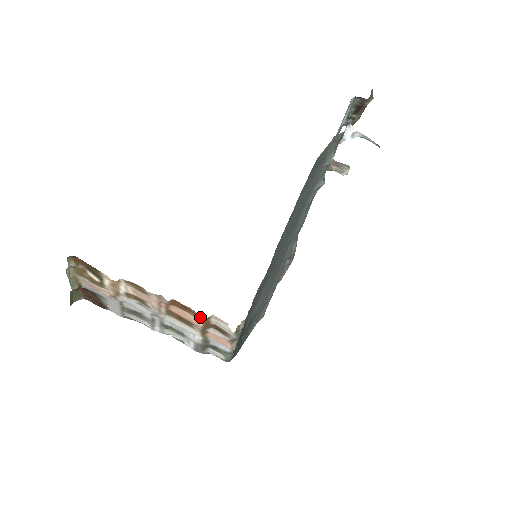
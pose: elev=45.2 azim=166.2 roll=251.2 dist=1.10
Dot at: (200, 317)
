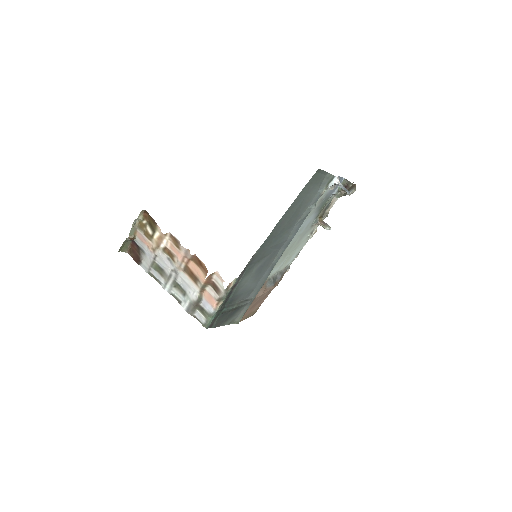
Dot at: (207, 272)
